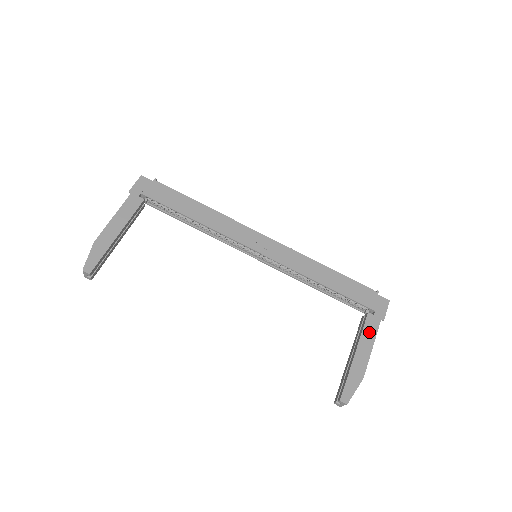
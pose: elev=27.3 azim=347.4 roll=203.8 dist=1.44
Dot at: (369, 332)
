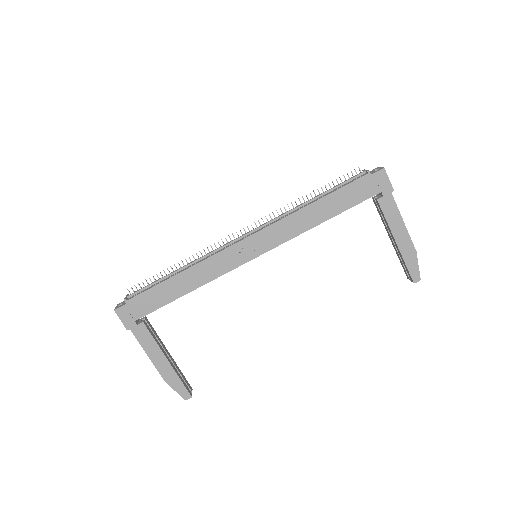
Dot at: (391, 215)
